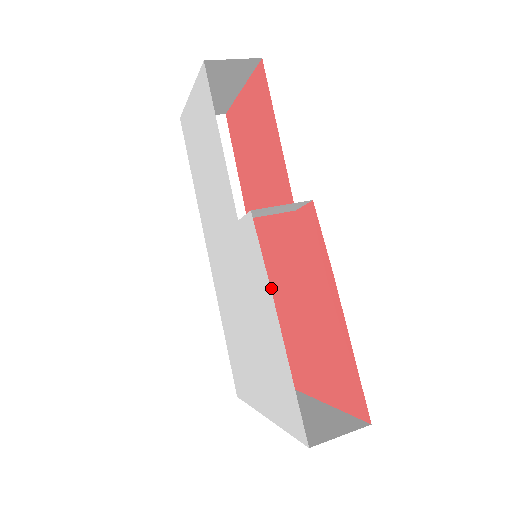
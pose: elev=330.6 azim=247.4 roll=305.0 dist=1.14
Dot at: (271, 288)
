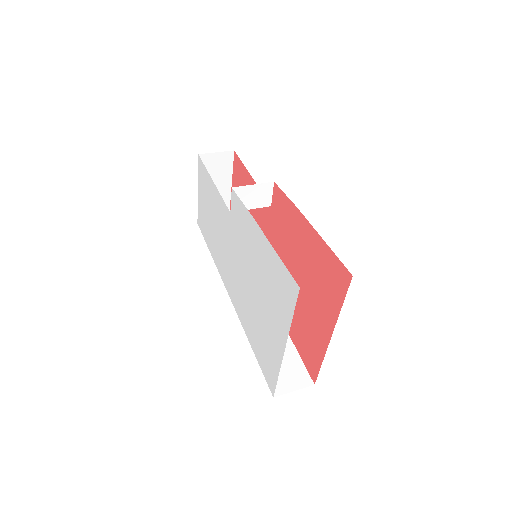
Dot at: occluded
